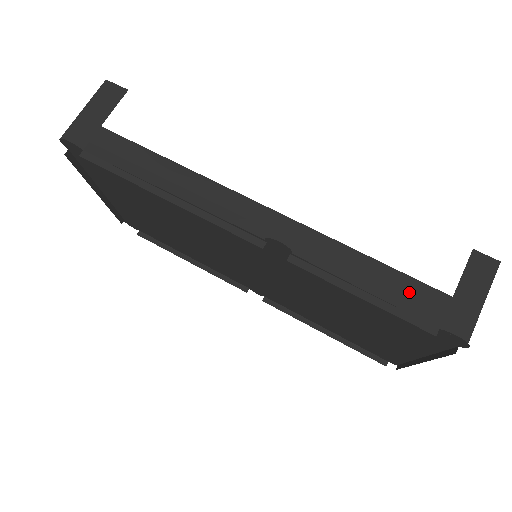
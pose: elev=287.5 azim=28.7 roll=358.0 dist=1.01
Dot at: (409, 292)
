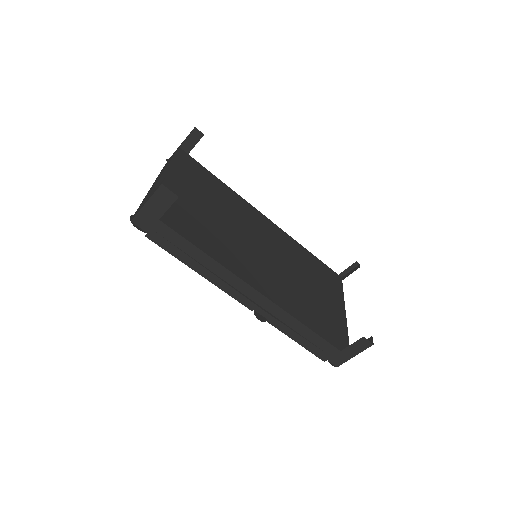
Dot at: (320, 345)
